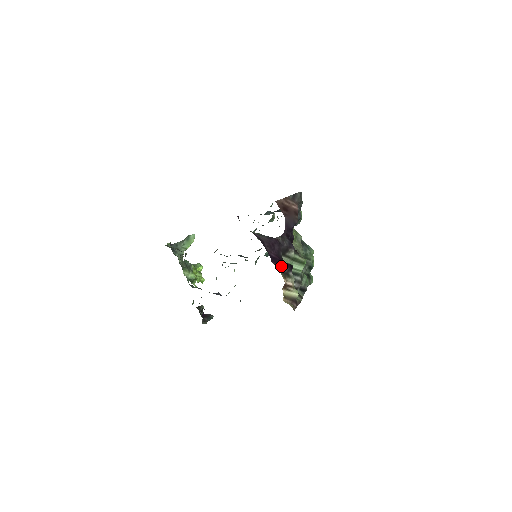
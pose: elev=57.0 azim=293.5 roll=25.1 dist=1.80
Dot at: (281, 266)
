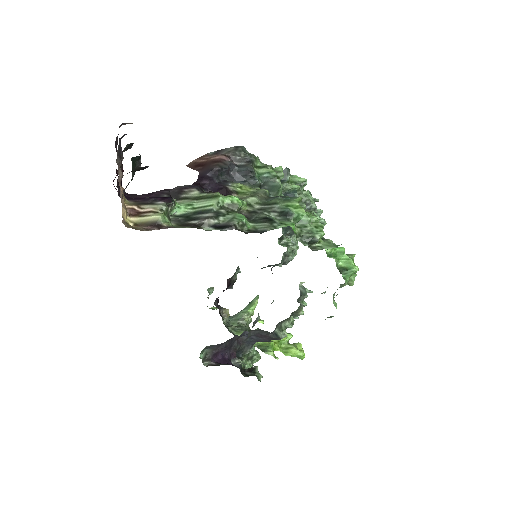
Dot at: (142, 200)
